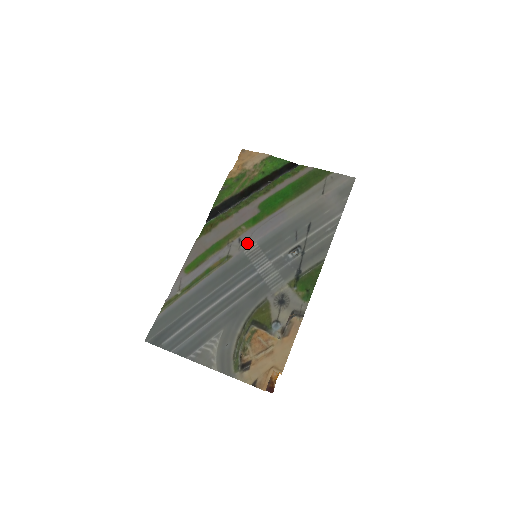
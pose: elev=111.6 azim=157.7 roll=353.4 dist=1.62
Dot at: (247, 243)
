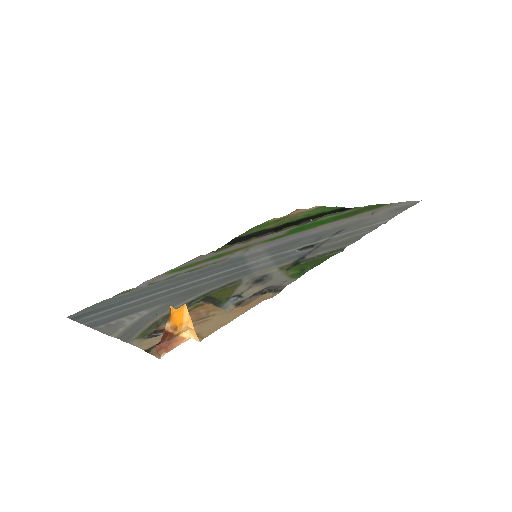
Dot at: (253, 250)
